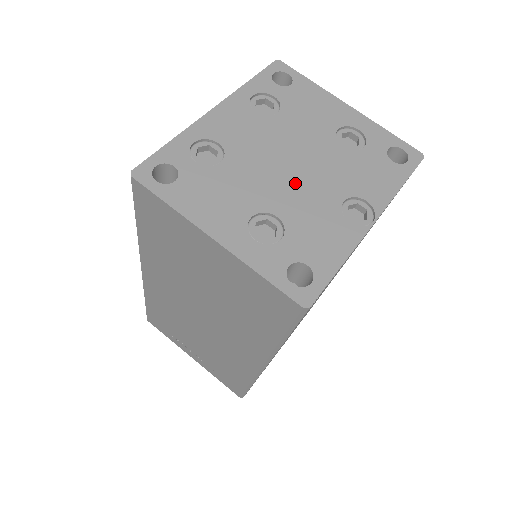
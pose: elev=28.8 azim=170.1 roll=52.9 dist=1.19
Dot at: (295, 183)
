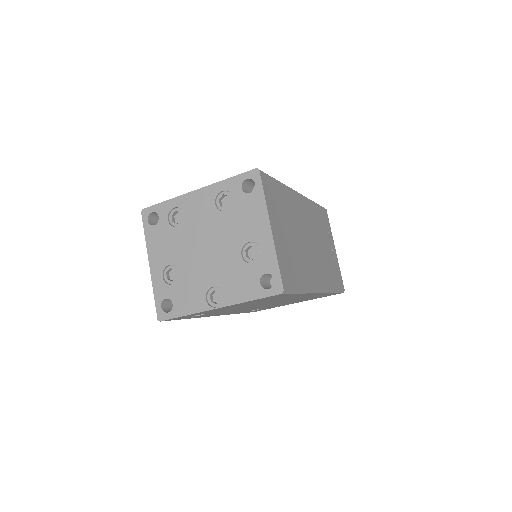
Dot at: (200, 261)
